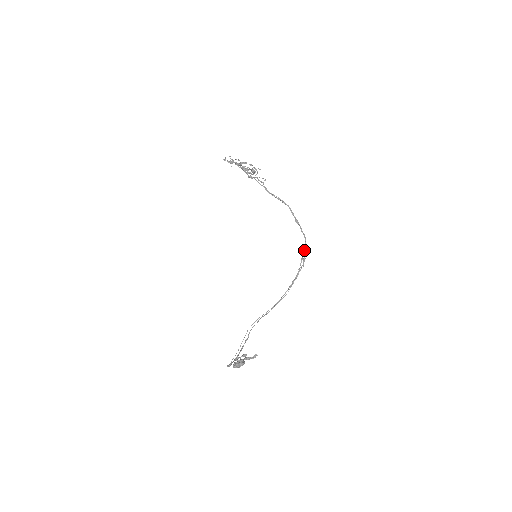
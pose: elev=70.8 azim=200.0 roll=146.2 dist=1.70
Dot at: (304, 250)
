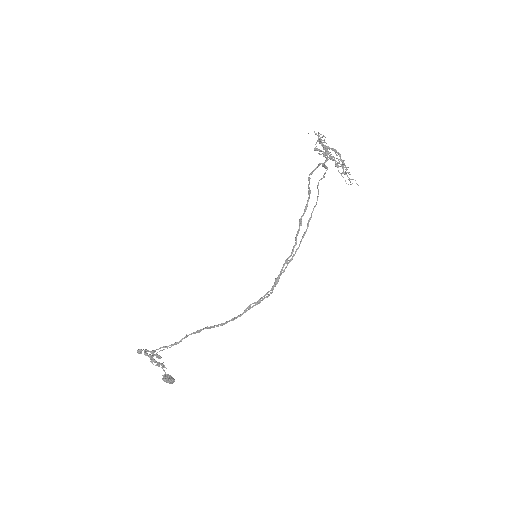
Dot at: occluded
